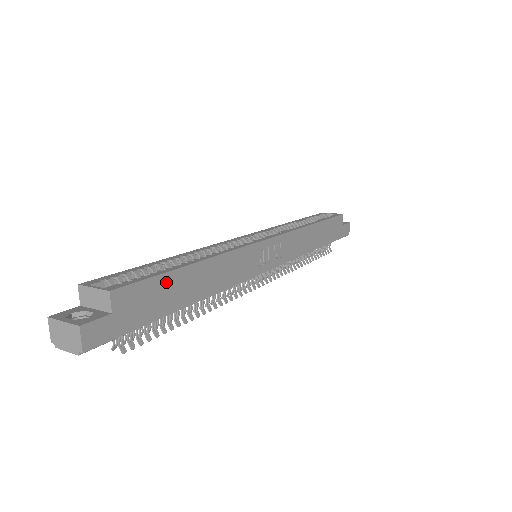
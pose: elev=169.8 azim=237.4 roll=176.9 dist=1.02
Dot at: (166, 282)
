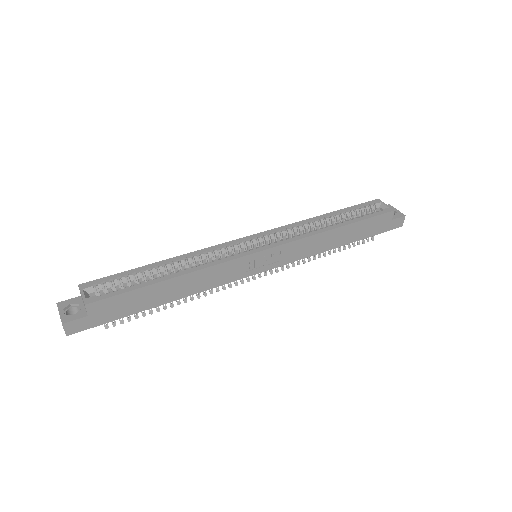
Dot at: (137, 294)
